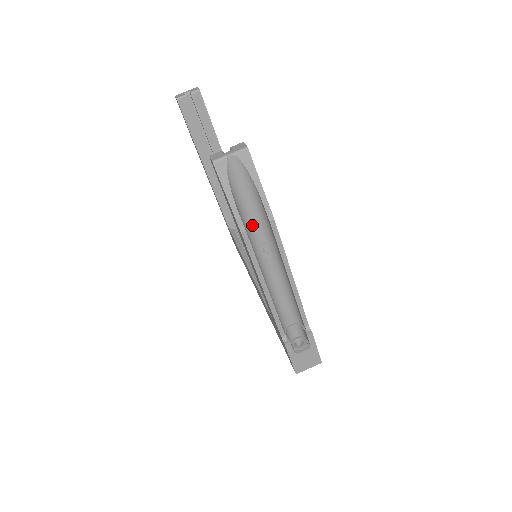
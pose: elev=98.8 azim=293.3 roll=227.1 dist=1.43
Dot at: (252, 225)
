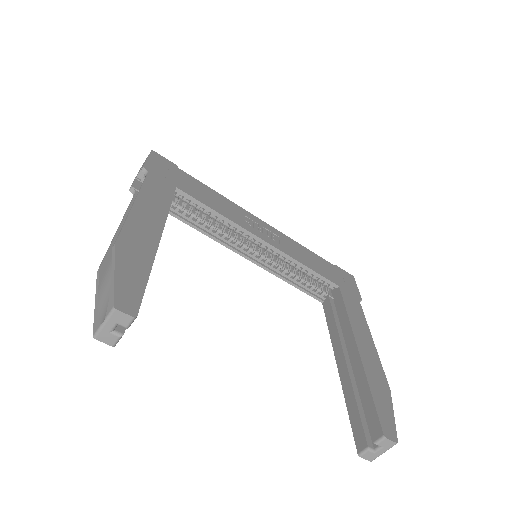
Dot at: occluded
